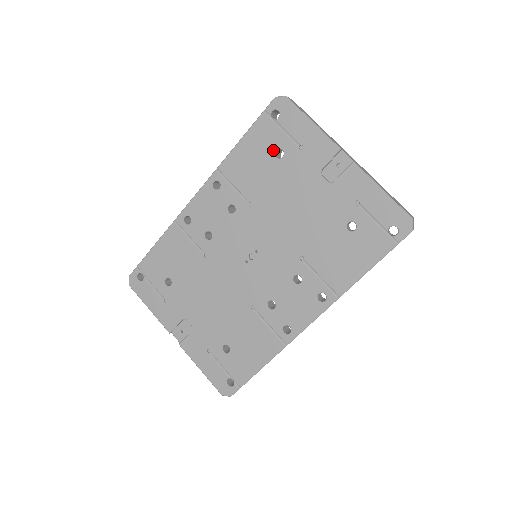
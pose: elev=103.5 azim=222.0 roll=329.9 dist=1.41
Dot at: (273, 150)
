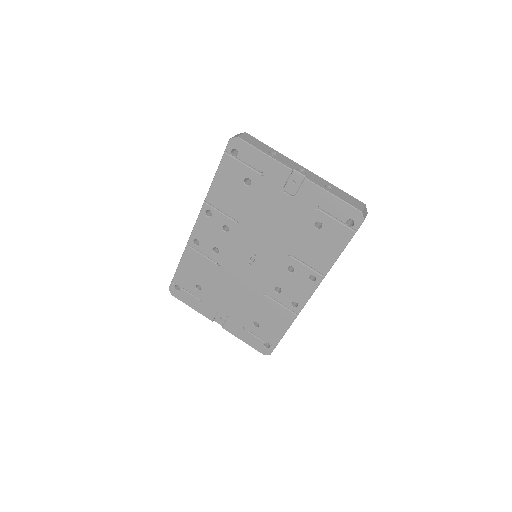
Dot at: (242, 180)
